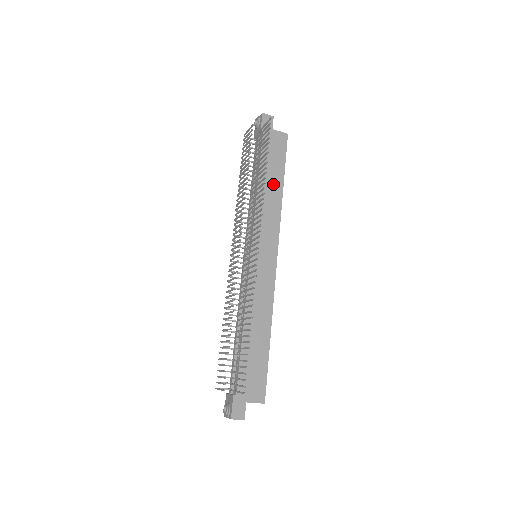
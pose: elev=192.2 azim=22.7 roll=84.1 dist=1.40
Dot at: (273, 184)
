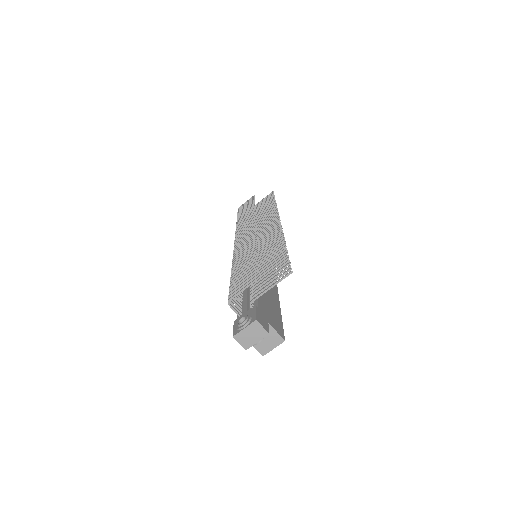
Dot at: occluded
